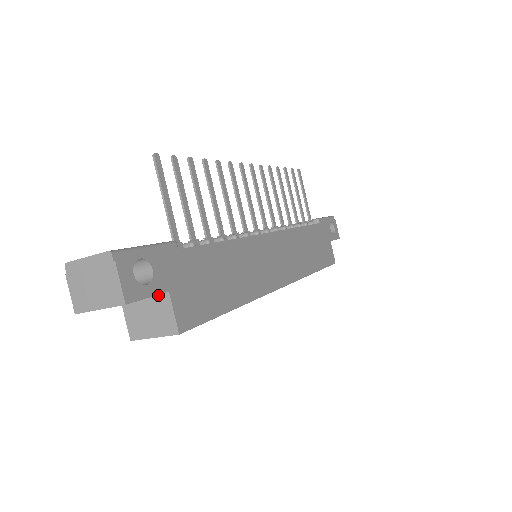
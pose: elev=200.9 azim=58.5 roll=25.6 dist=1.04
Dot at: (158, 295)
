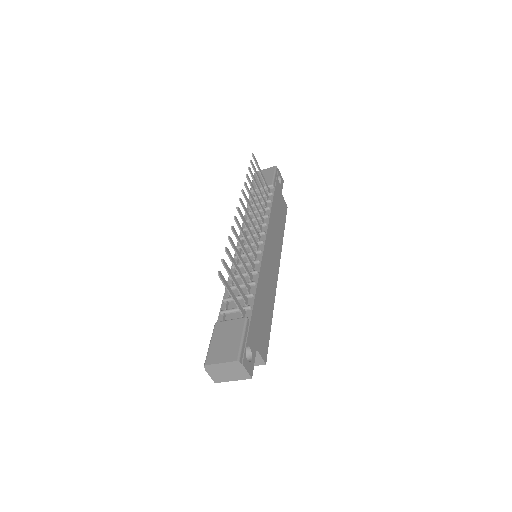
Dot at: occluded
